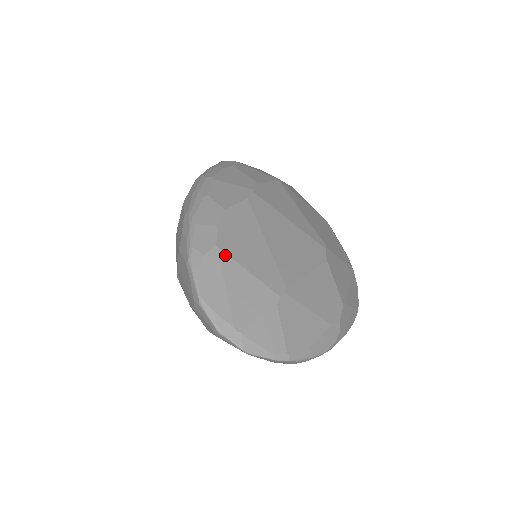
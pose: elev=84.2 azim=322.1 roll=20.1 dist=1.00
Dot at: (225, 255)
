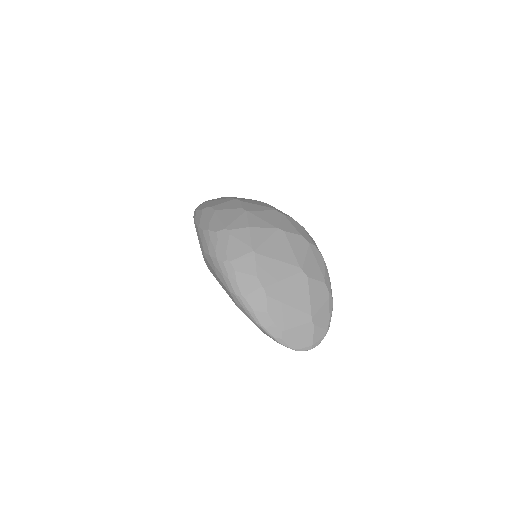
Dot at: (287, 331)
